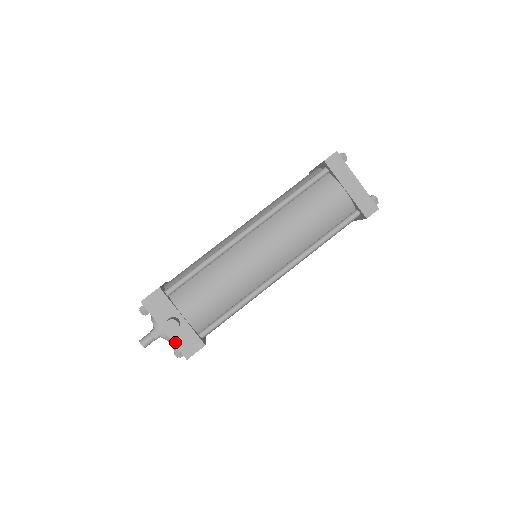
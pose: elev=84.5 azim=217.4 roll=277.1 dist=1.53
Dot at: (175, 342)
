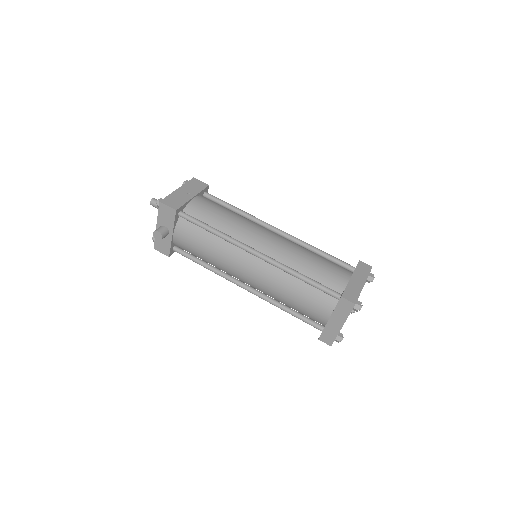
Dot at: occluded
